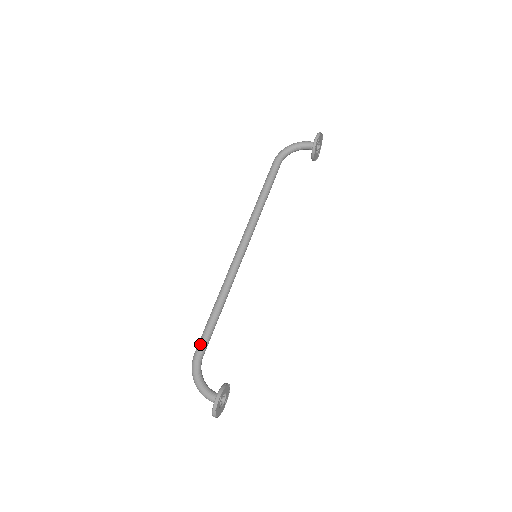
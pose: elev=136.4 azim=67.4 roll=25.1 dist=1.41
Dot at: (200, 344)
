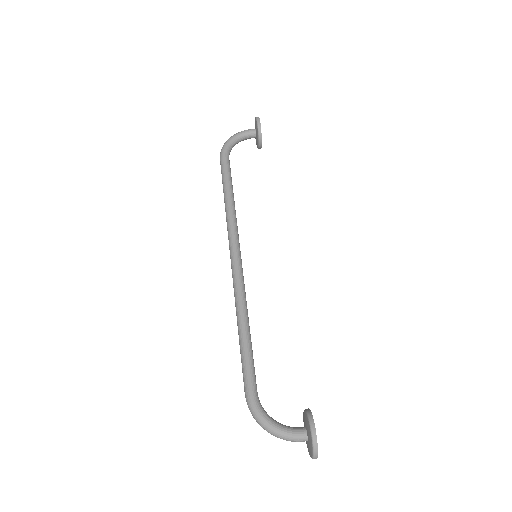
Dot at: (248, 379)
